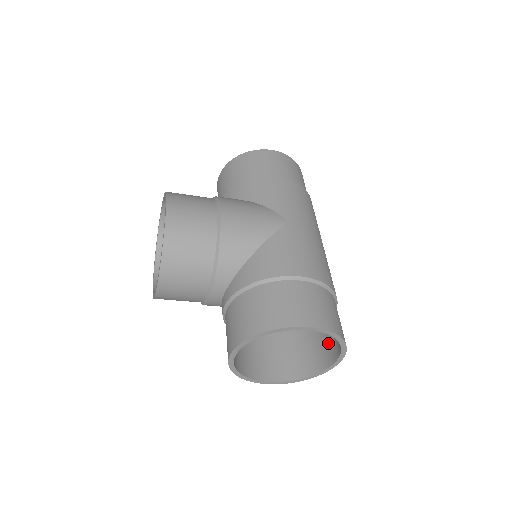
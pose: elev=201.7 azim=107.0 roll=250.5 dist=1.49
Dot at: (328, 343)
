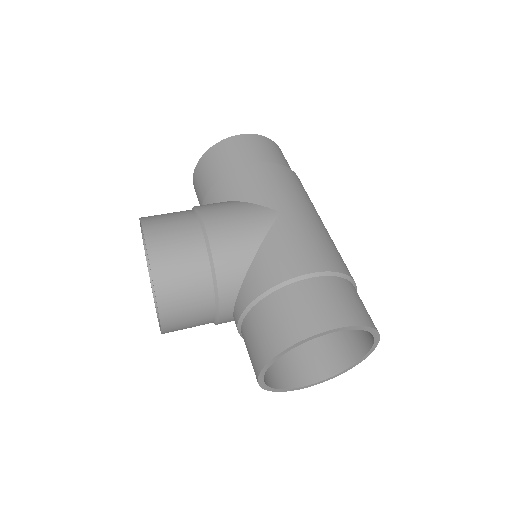
Dot at: (357, 330)
